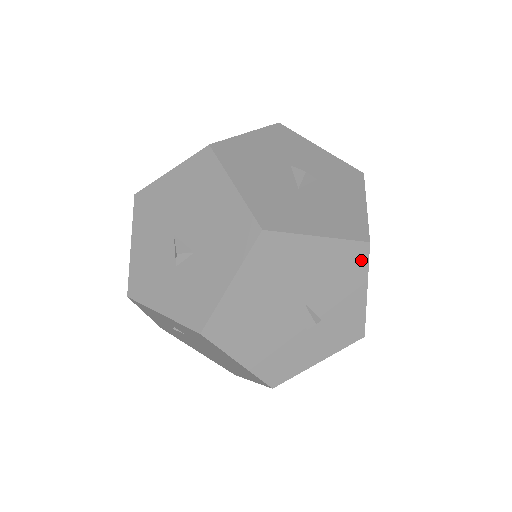
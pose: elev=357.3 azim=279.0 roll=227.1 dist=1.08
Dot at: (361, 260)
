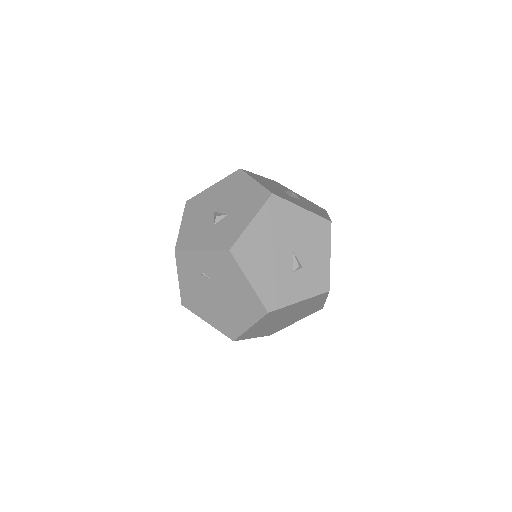
Dot at: (326, 232)
